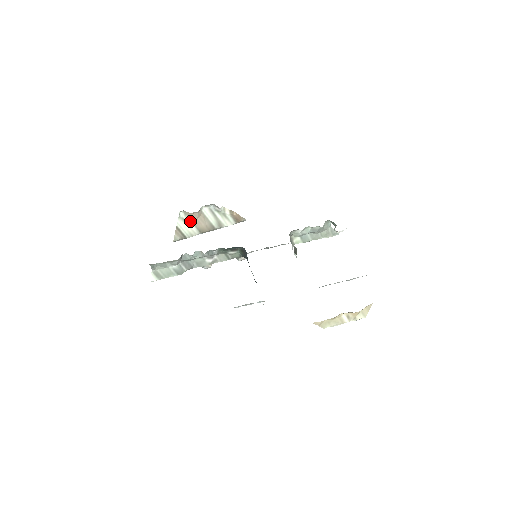
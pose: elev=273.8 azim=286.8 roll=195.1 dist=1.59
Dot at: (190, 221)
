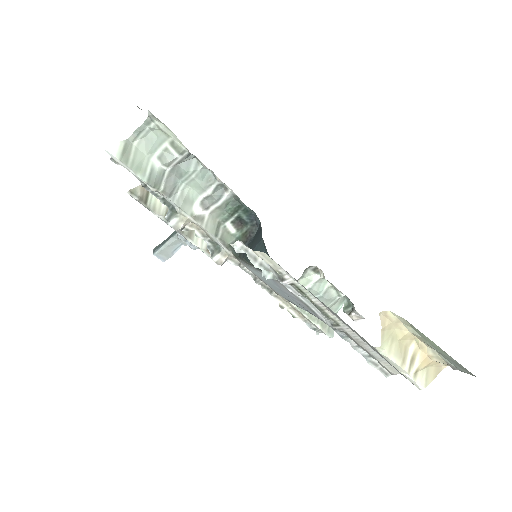
Dot at: occluded
